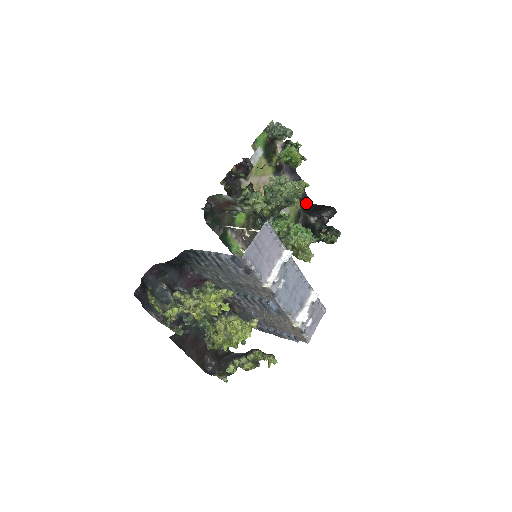
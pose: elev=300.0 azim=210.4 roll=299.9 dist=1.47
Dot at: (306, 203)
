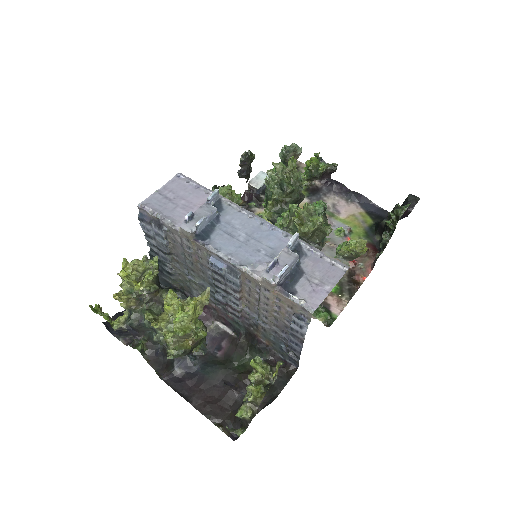
Dot at: occluded
